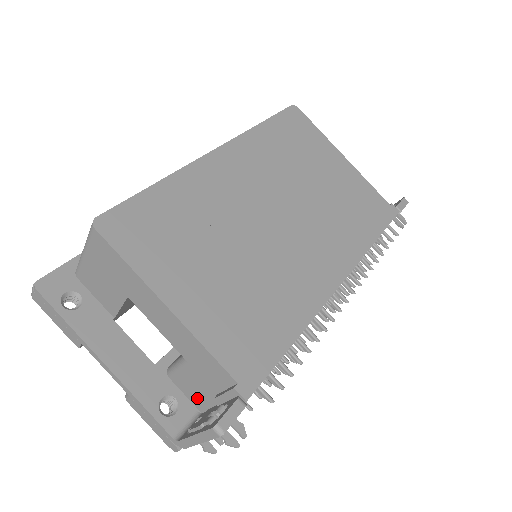
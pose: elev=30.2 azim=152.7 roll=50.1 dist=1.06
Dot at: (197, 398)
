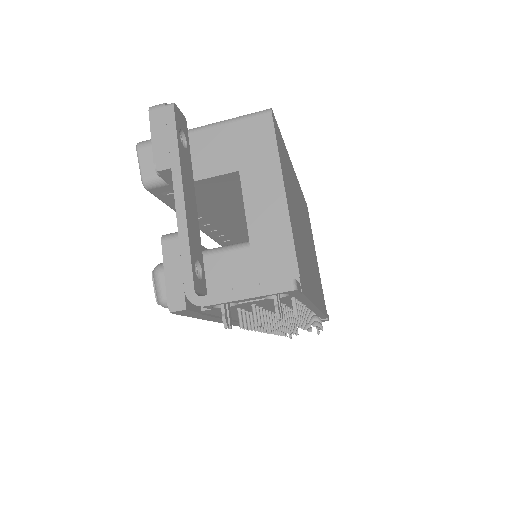
Dot at: (216, 286)
